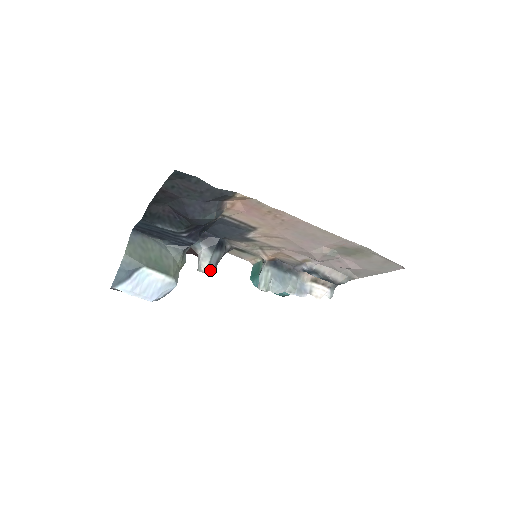
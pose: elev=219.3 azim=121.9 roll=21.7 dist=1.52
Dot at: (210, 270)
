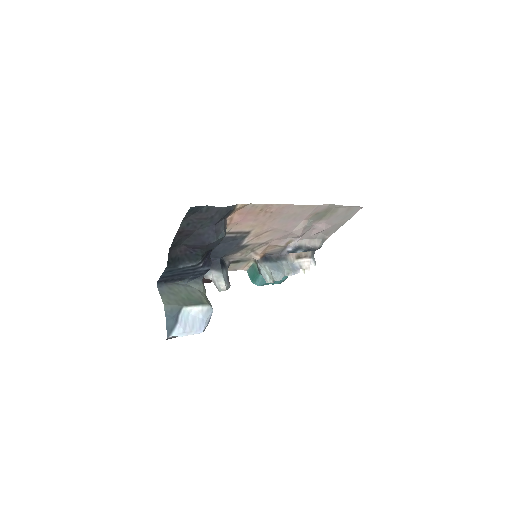
Dot at: (227, 286)
